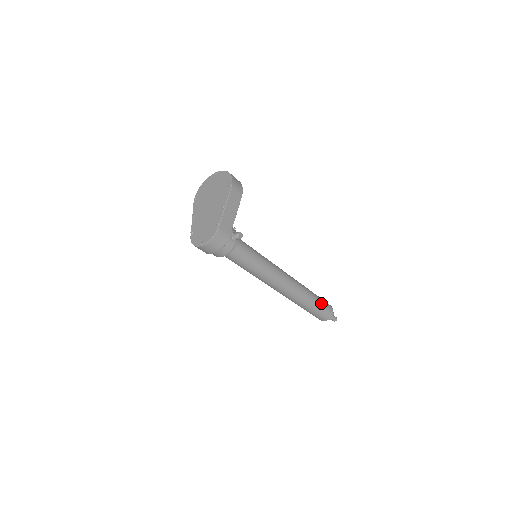
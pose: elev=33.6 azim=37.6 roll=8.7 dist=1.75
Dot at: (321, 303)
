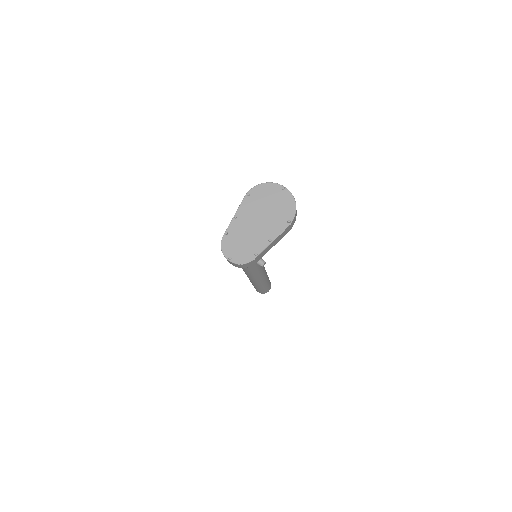
Dot at: occluded
